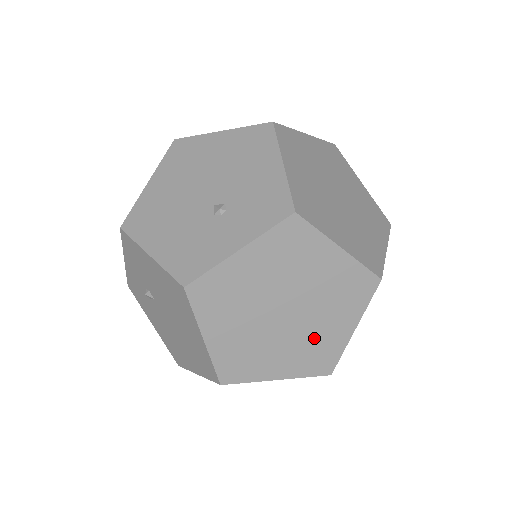
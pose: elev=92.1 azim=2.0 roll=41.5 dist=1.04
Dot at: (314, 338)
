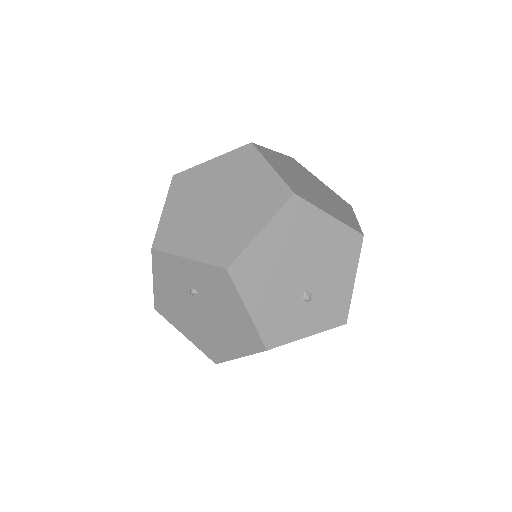
Dot at: occluded
